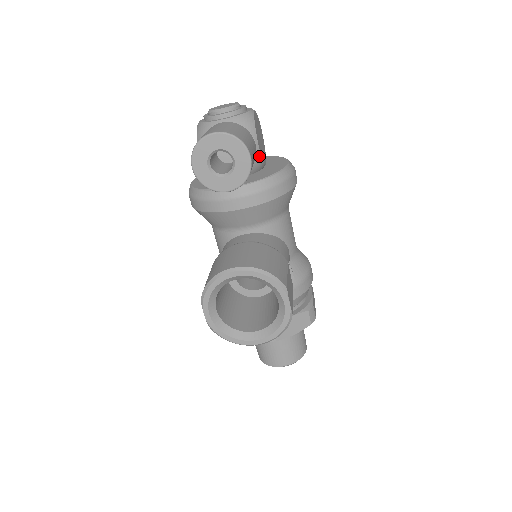
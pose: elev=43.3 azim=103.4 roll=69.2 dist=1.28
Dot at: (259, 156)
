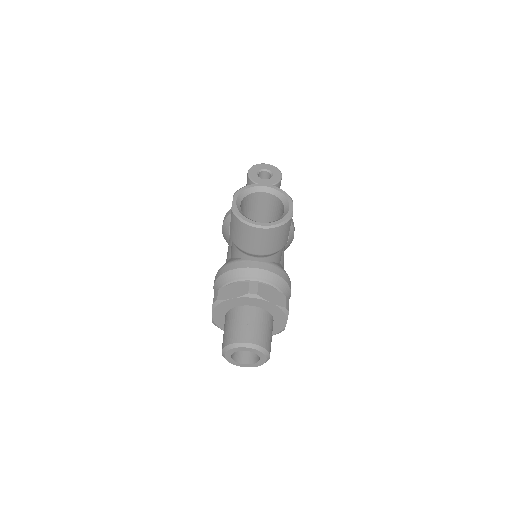
Dot at: occluded
